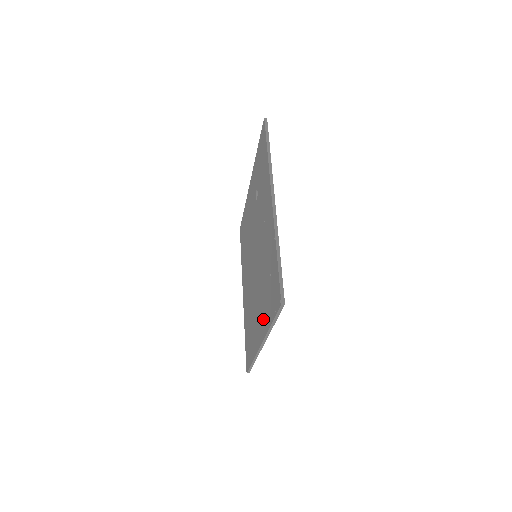
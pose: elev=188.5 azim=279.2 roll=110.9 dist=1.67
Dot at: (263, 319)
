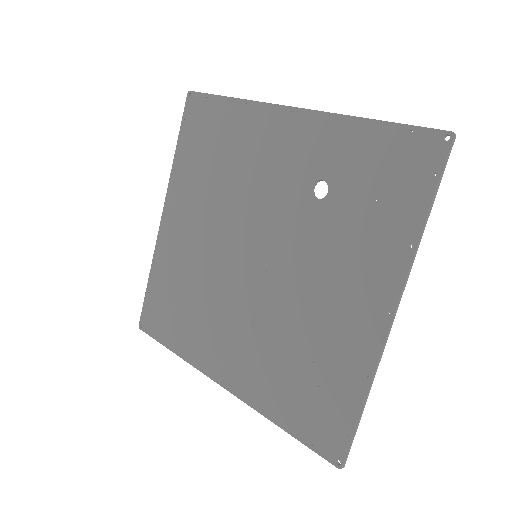
Dot at: (252, 381)
